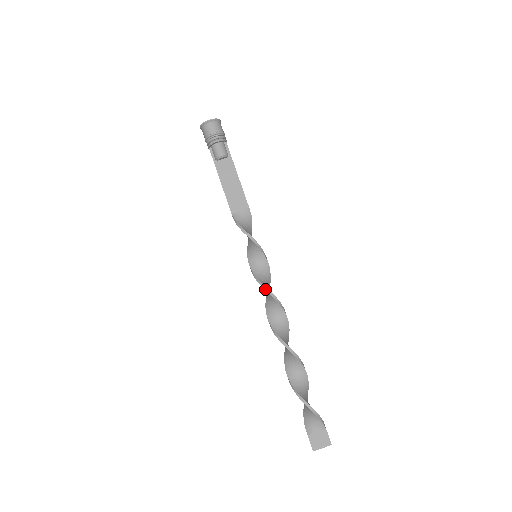
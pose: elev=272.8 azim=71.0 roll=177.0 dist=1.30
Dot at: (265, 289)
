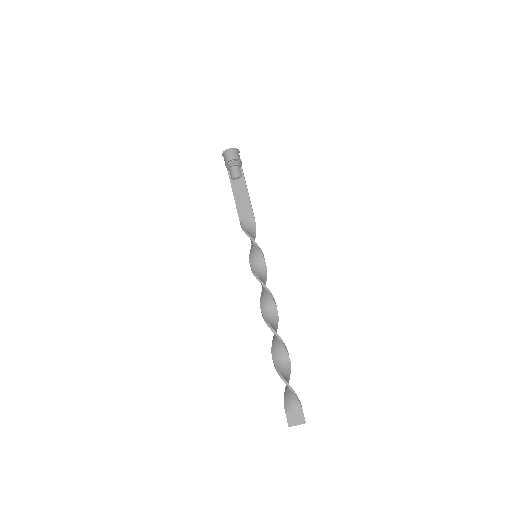
Dot at: (260, 282)
